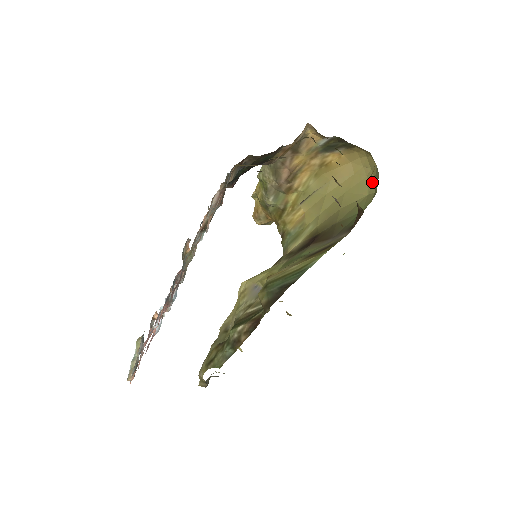
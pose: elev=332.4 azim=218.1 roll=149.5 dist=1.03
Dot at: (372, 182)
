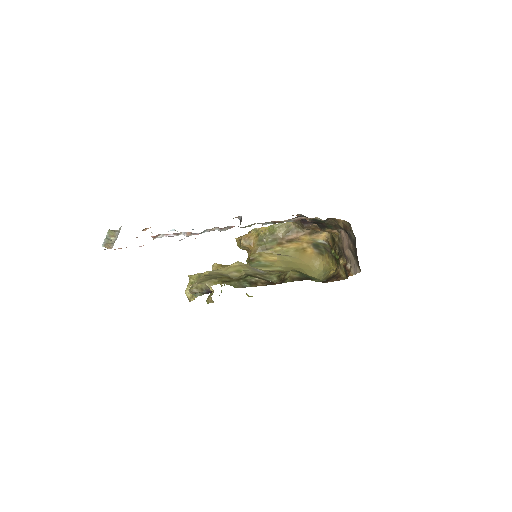
Dot at: (316, 275)
